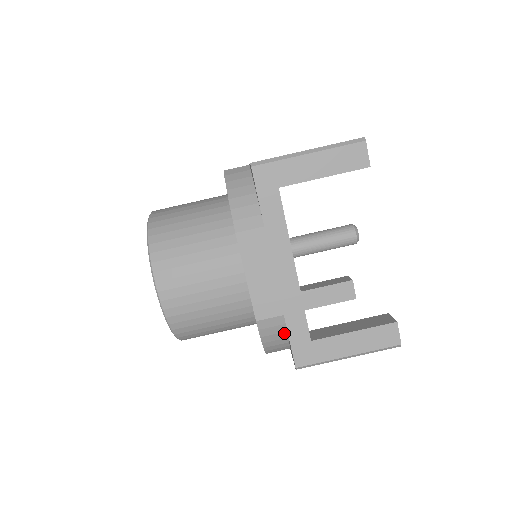
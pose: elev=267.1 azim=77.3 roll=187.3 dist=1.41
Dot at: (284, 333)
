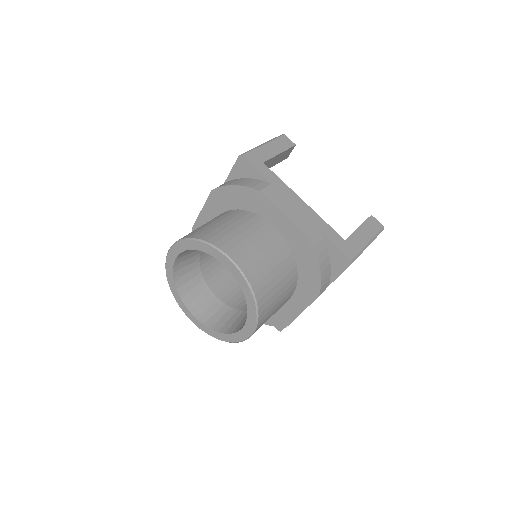
Dot at: (326, 250)
